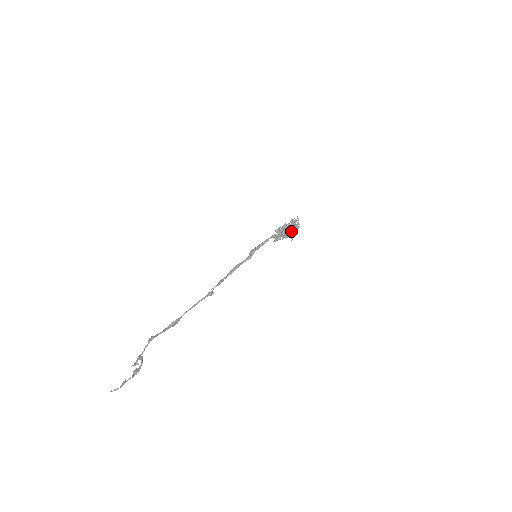
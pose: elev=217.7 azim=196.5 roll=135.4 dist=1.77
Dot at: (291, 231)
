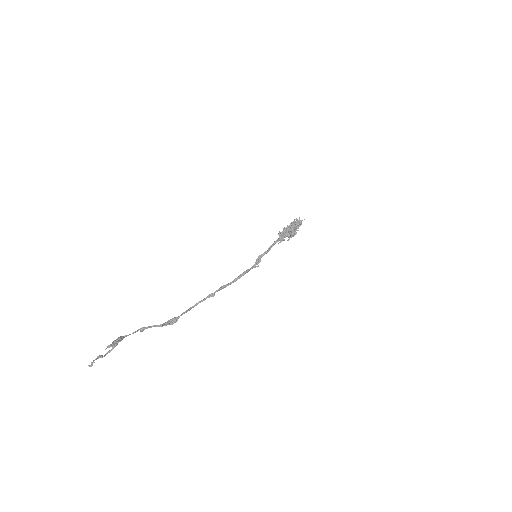
Dot at: (292, 229)
